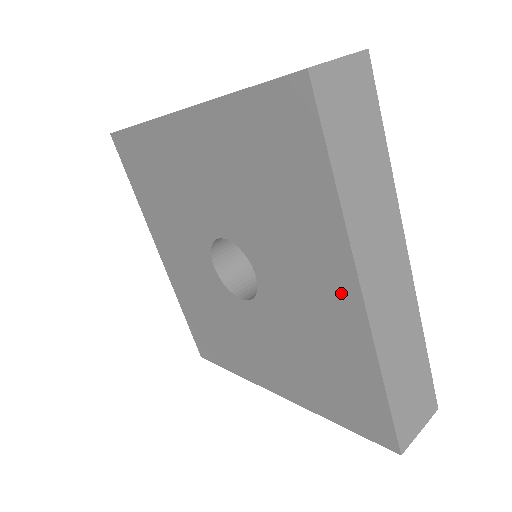
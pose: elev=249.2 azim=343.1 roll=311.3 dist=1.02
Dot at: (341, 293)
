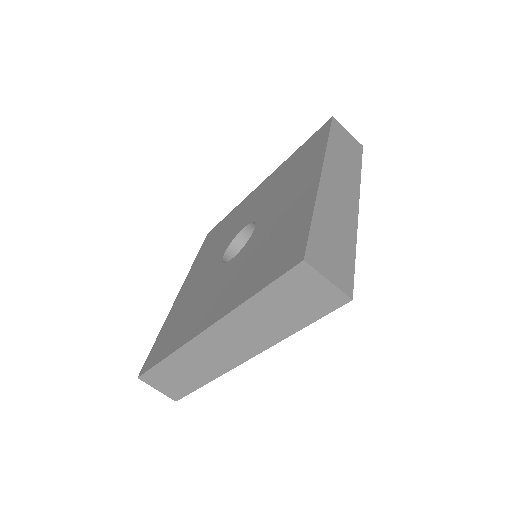
Dot at: (208, 318)
